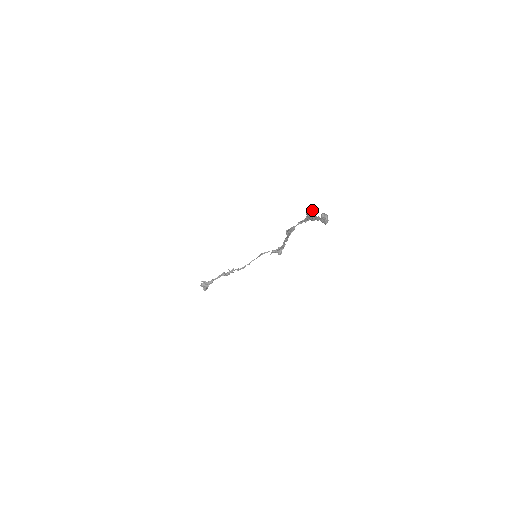
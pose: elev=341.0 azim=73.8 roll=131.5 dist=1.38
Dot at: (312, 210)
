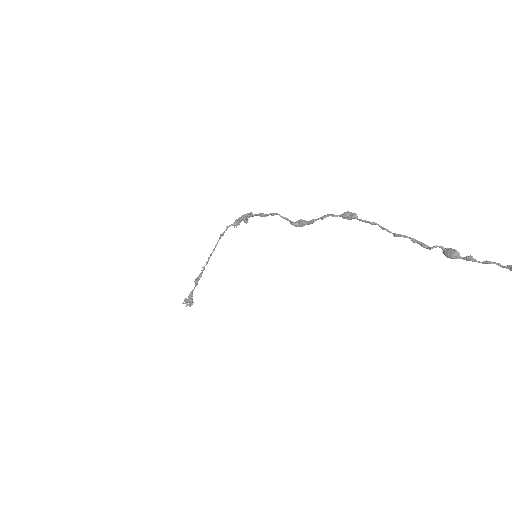
Dot at: (456, 253)
